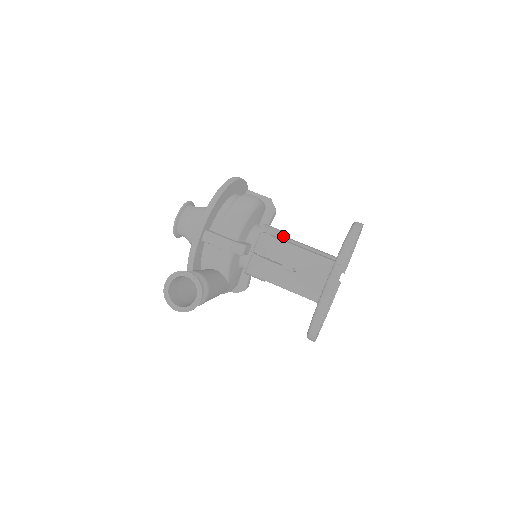
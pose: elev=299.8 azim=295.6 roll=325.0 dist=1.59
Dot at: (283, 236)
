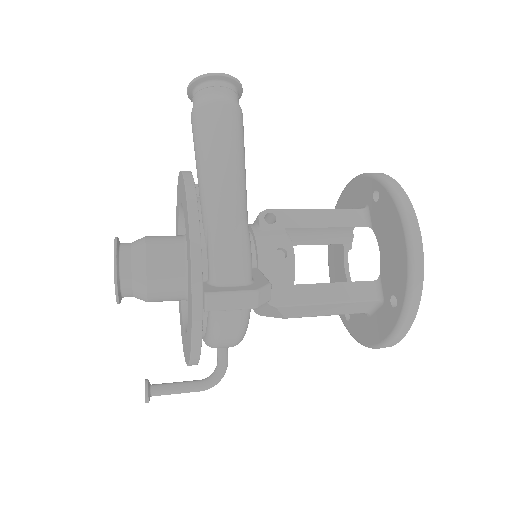
Dot at: occluded
